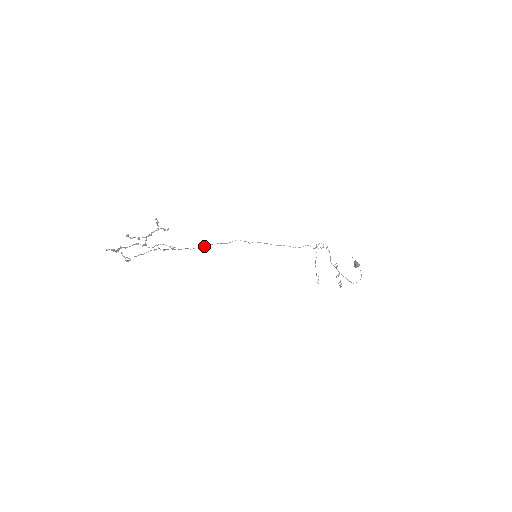
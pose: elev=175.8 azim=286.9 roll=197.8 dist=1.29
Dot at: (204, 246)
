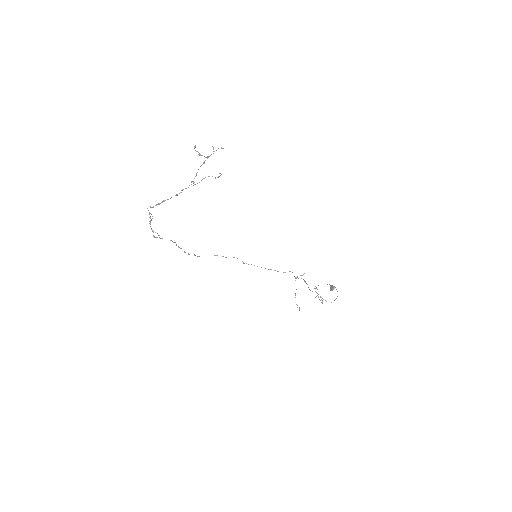
Dot at: occluded
